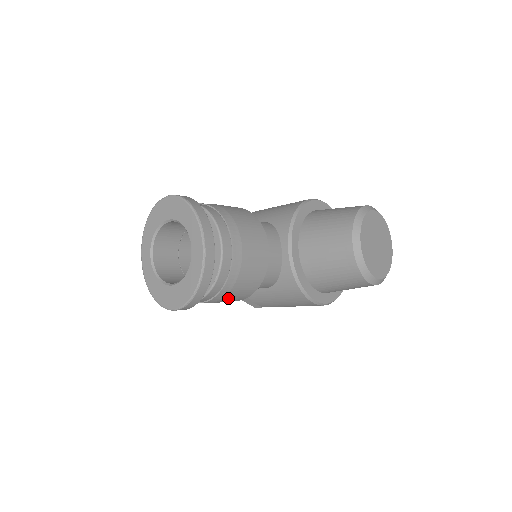
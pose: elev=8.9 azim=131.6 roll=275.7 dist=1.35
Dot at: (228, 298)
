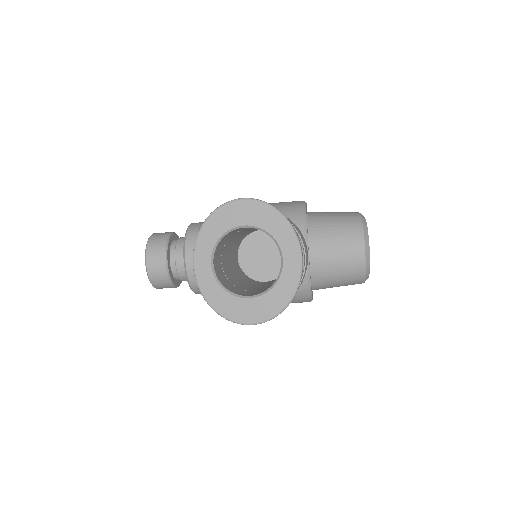
Dot at: occluded
